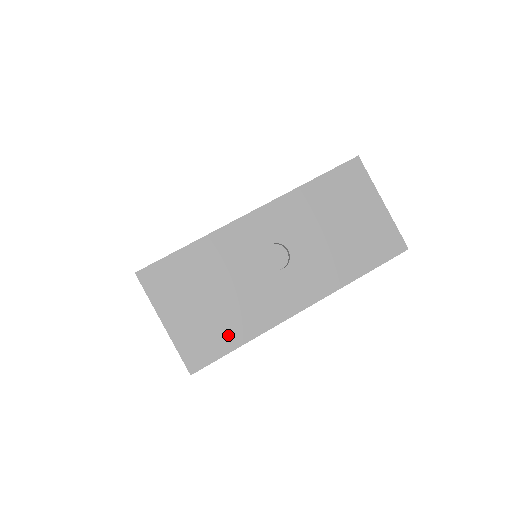
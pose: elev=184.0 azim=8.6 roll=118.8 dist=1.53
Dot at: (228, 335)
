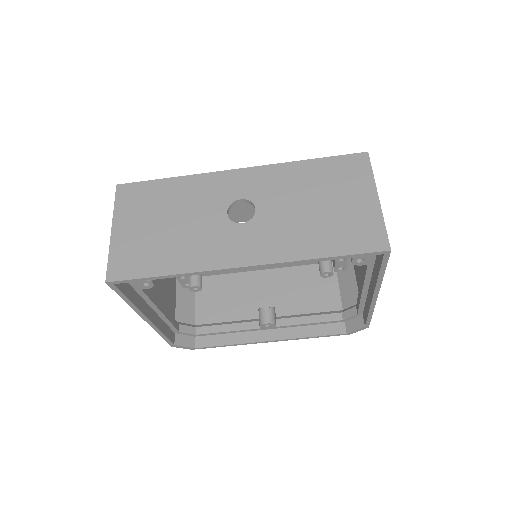
Dot at: (158, 261)
